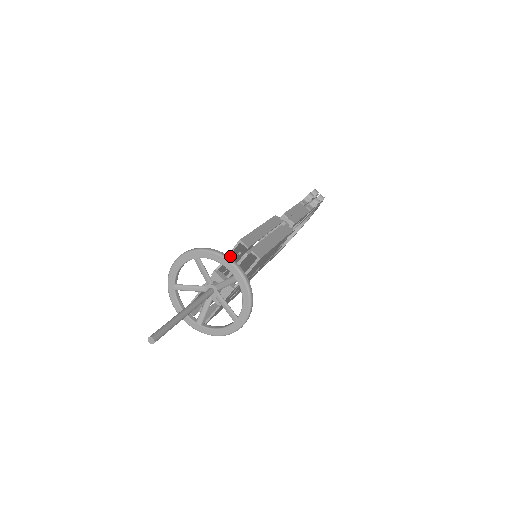
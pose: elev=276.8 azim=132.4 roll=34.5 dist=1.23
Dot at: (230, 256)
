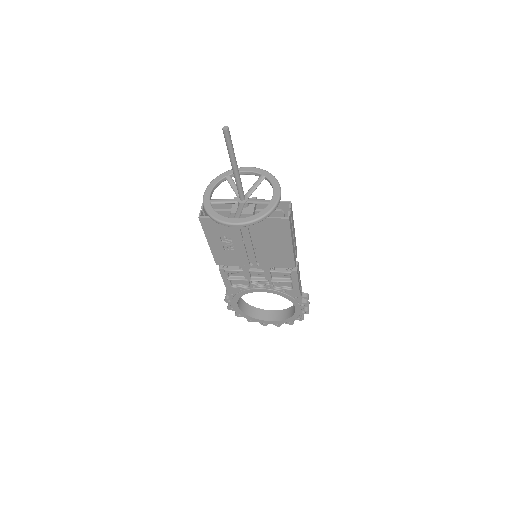
Dot at: occluded
